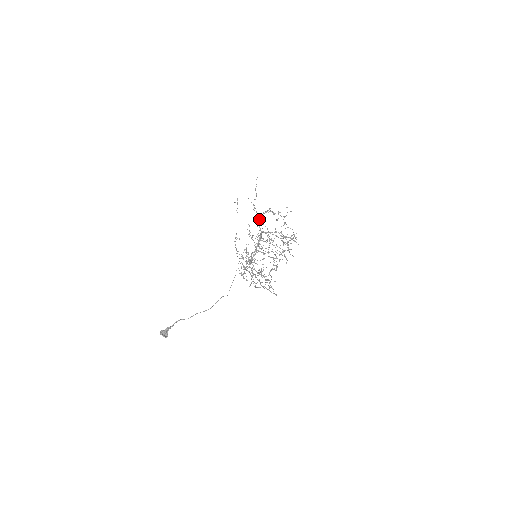
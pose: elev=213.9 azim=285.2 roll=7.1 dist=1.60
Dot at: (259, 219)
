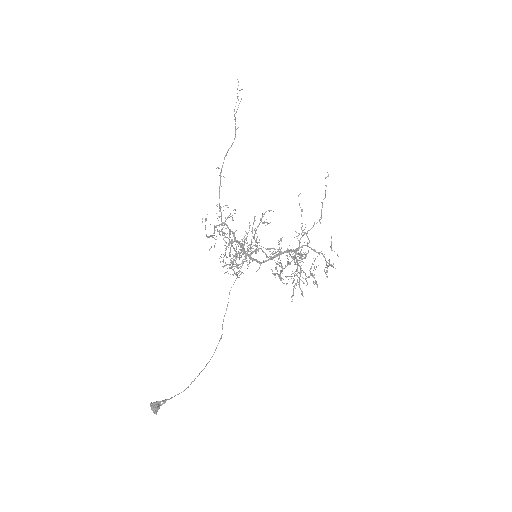
Dot at: (302, 247)
